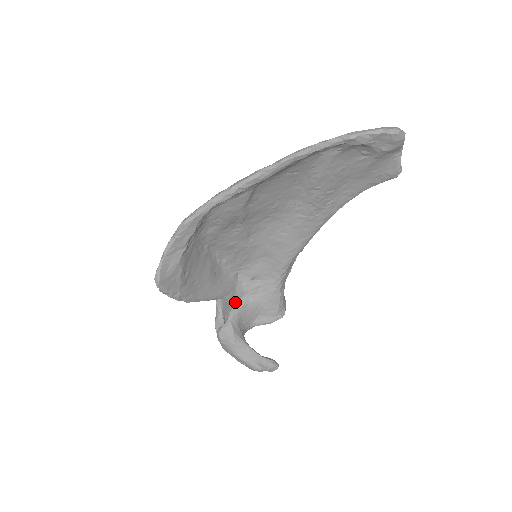
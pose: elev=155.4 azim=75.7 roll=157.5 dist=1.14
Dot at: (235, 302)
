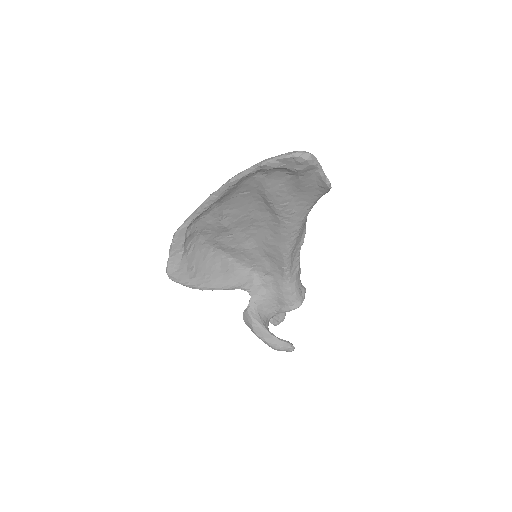
Dot at: (253, 292)
